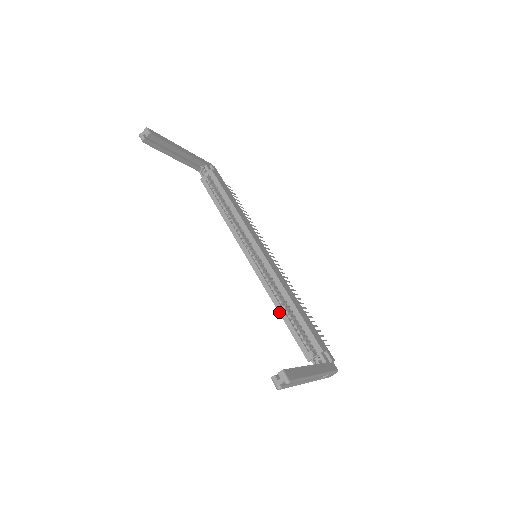
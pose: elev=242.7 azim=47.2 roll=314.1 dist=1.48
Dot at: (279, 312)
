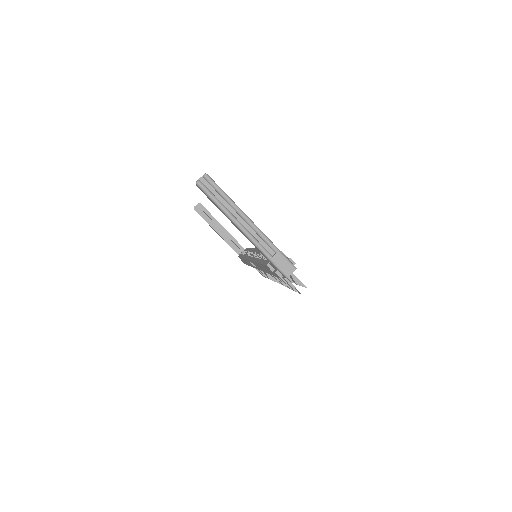
Dot at: (257, 262)
